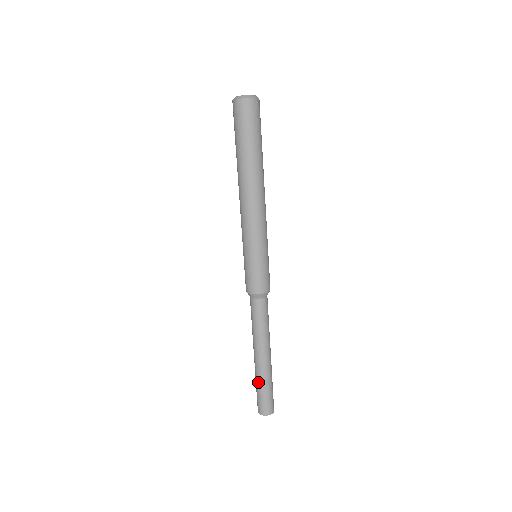
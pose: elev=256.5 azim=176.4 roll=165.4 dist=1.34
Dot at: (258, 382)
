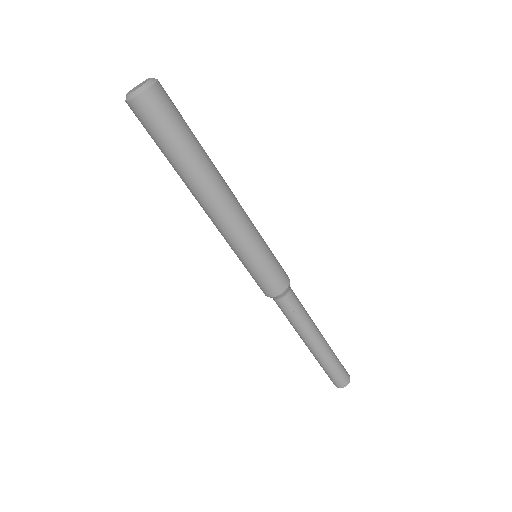
Dot at: occluded
